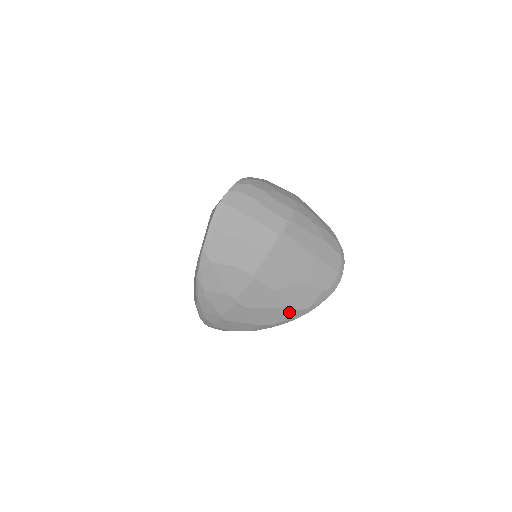
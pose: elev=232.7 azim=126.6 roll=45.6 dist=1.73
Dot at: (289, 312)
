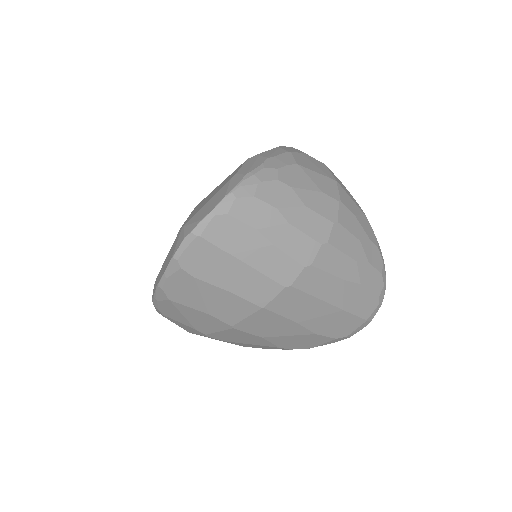
Dot at: (281, 348)
